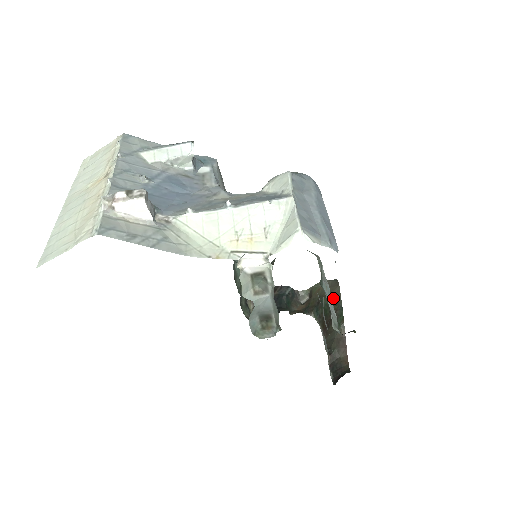
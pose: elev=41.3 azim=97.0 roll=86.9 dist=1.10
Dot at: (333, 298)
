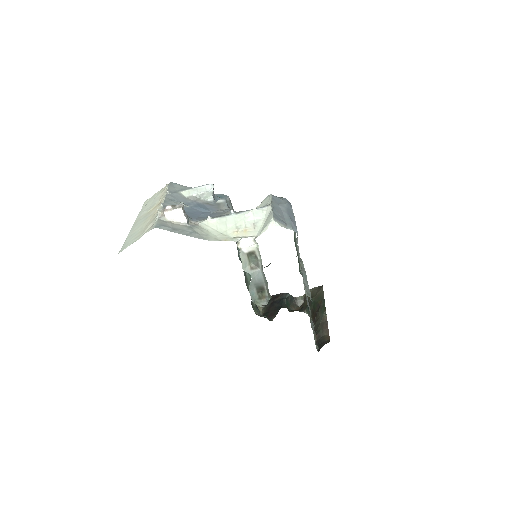
Dot at: (319, 296)
